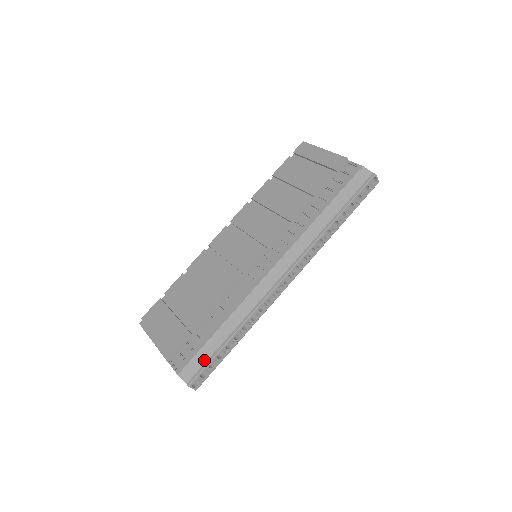
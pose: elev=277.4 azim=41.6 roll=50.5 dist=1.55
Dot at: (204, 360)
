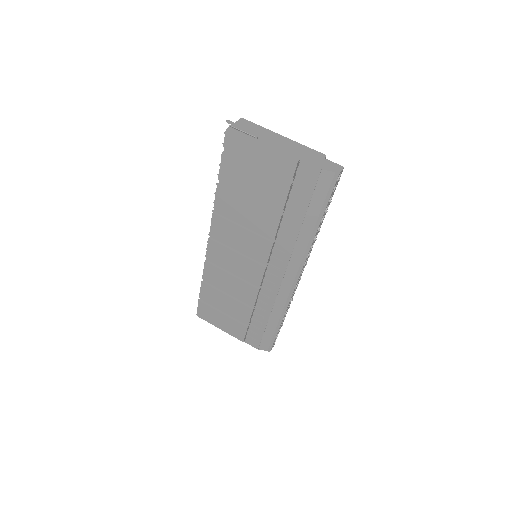
Dot at: (270, 339)
